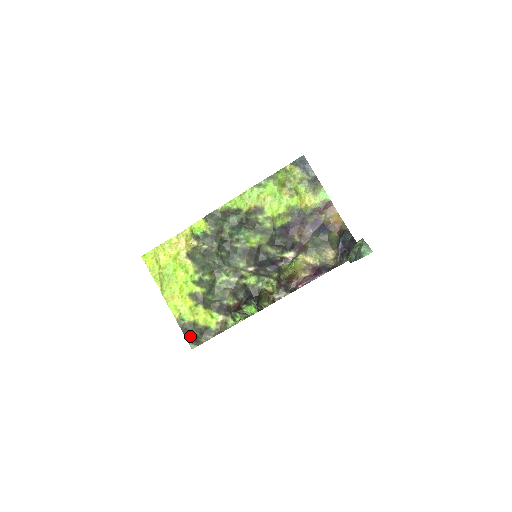
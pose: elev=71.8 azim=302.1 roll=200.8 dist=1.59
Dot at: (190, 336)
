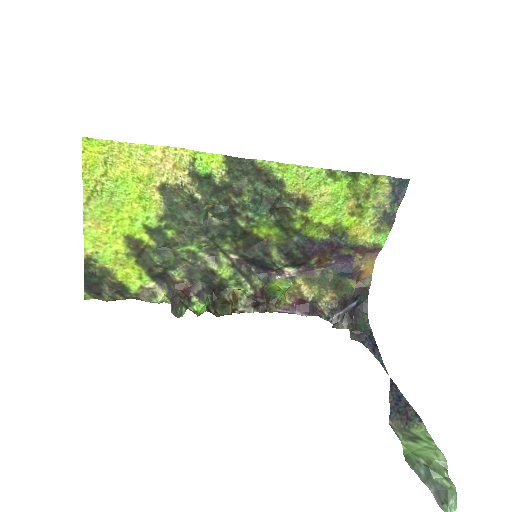
Dot at: (93, 284)
